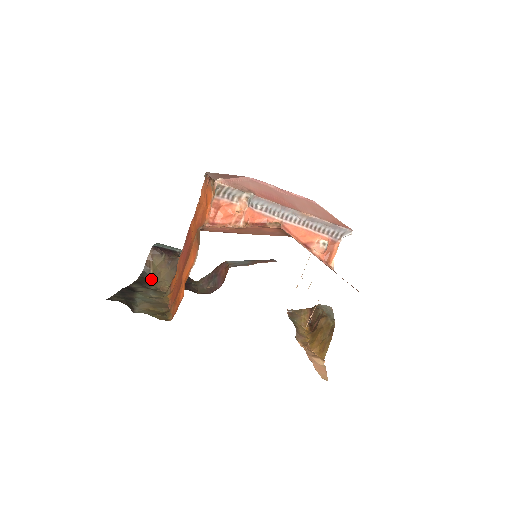
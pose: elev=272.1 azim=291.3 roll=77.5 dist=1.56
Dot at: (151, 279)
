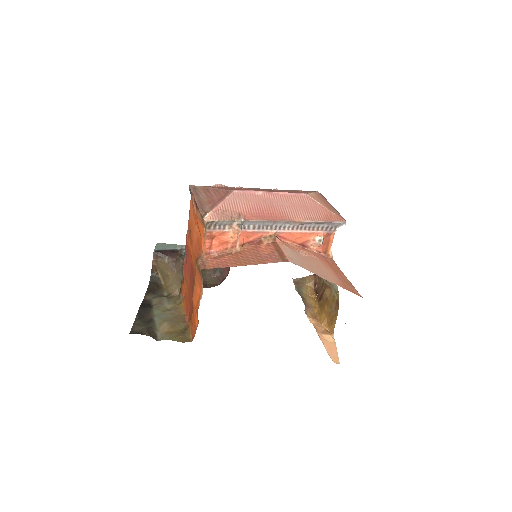
Dot at: (161, 281)
